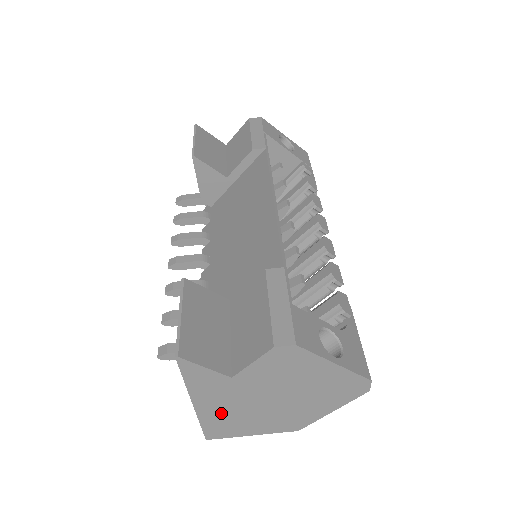
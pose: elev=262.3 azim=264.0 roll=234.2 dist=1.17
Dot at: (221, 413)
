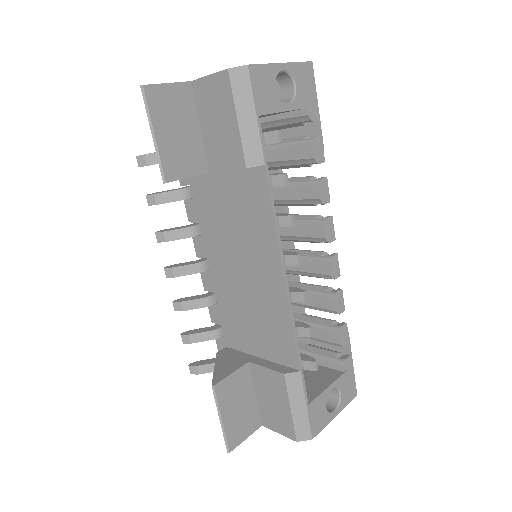
Dot at: occluded
